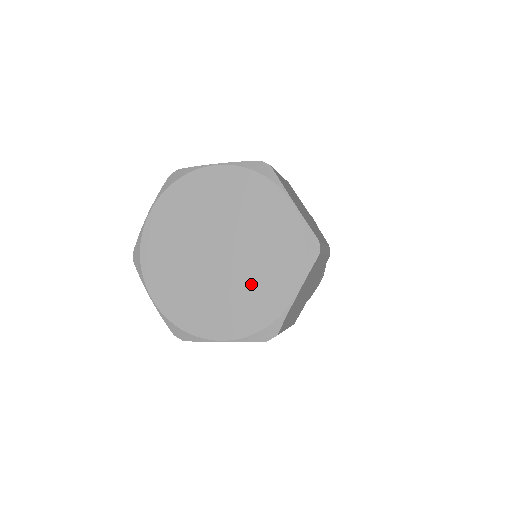
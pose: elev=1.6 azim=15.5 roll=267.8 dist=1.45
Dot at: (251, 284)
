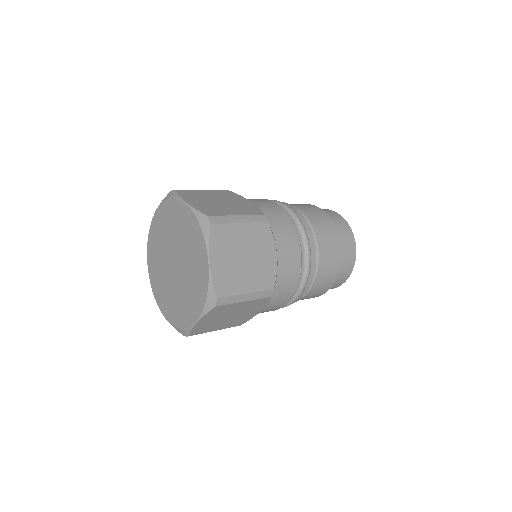
Dot at: (181, 297)
